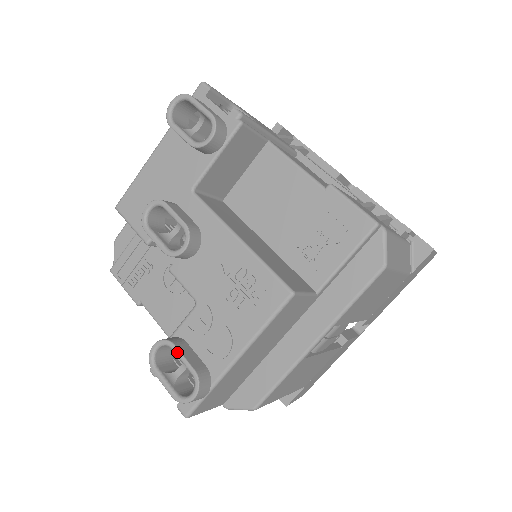
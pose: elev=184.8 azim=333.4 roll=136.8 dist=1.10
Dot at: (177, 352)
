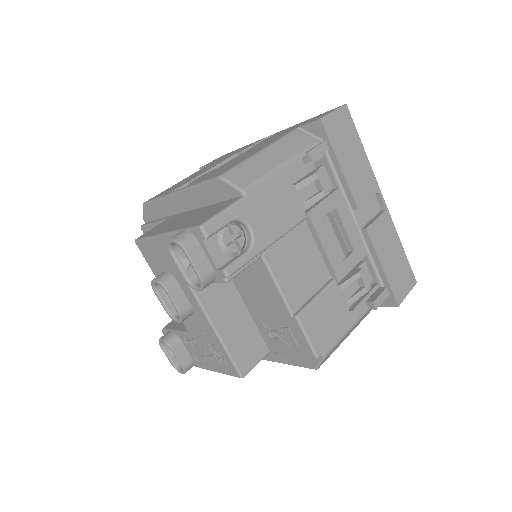
Dot at: (174, 354)
